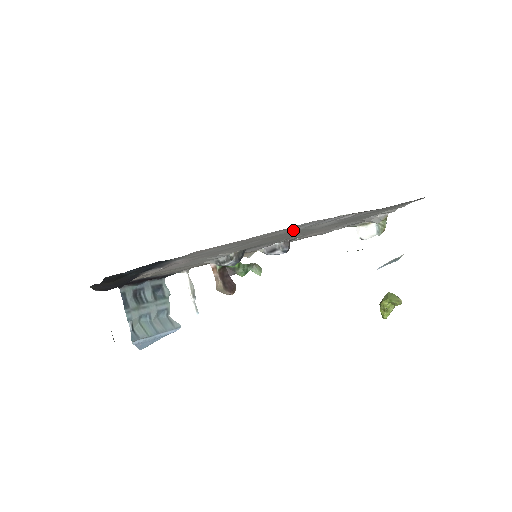
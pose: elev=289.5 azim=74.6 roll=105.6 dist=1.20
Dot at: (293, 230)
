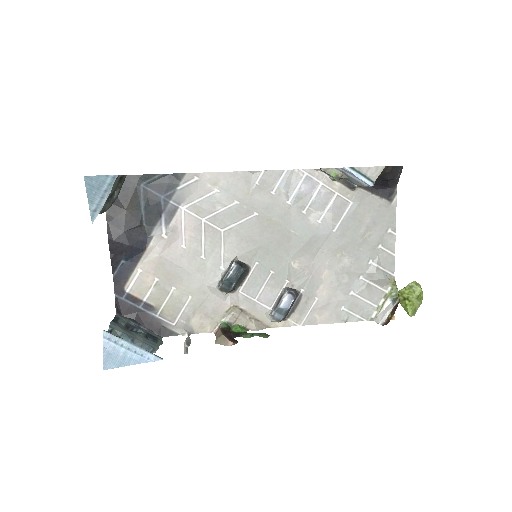
Dot at: (284, 202)
